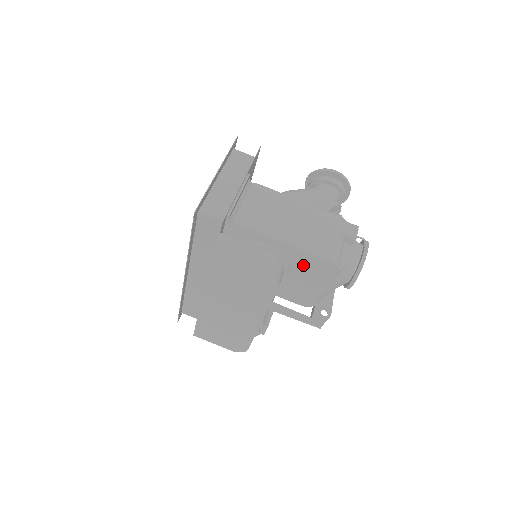
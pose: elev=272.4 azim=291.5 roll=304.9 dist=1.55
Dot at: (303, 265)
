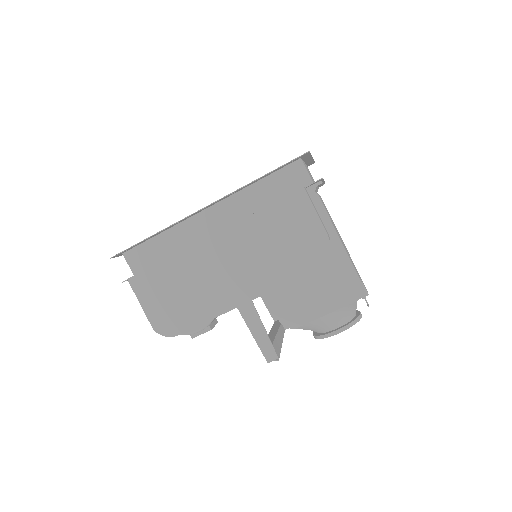
Dot at: (334, 274)
